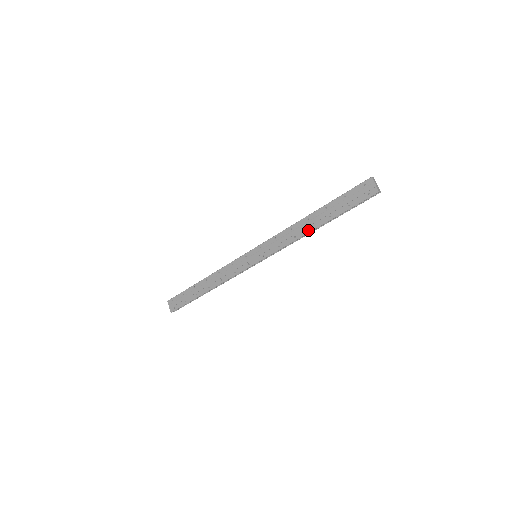
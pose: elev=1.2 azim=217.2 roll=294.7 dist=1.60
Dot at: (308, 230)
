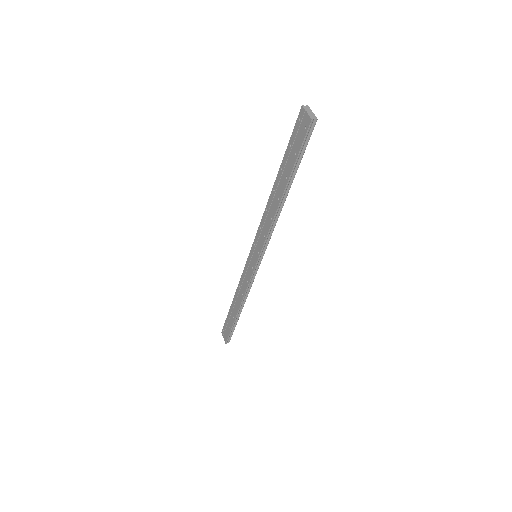
Dot at: (277, 204)
